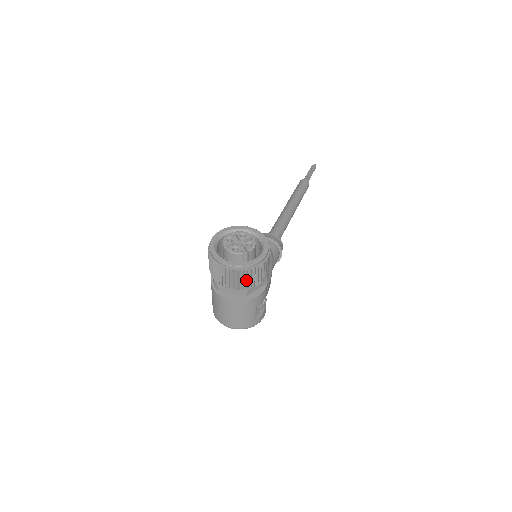
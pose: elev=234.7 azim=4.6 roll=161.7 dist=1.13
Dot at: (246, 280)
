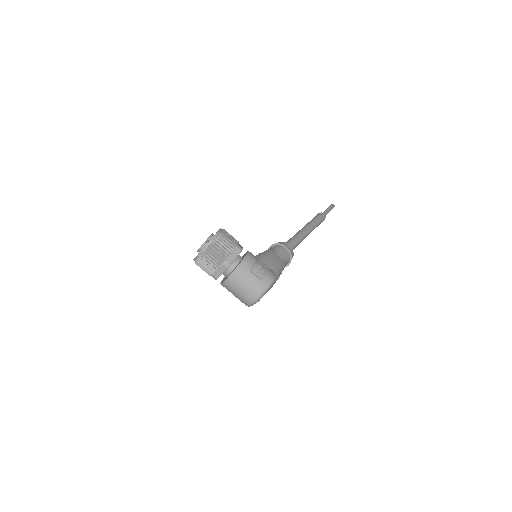
Dot at: (216, 254)
